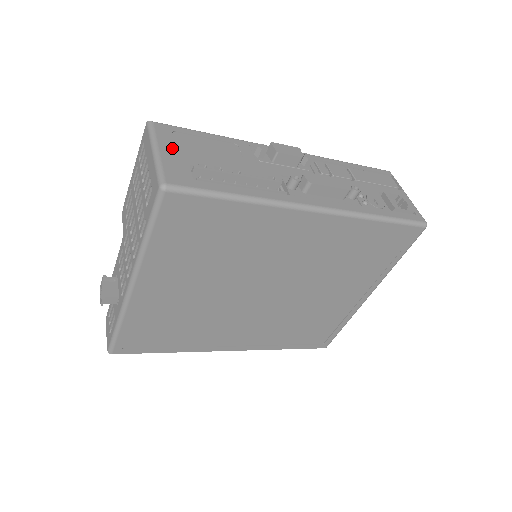
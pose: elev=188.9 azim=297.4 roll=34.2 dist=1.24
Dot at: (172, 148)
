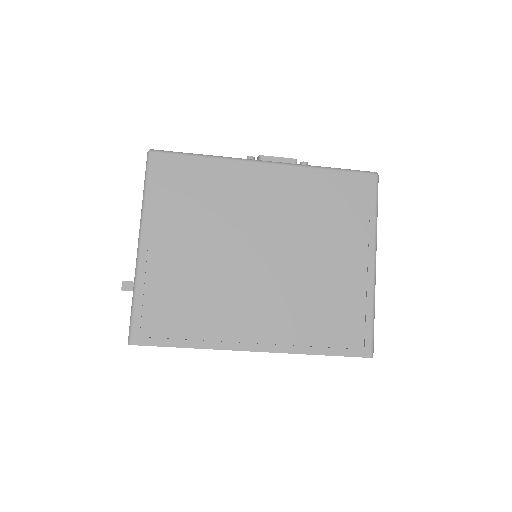
Dot at: occluded
